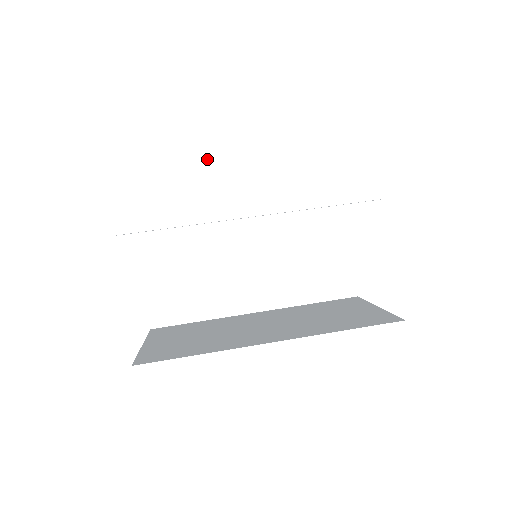
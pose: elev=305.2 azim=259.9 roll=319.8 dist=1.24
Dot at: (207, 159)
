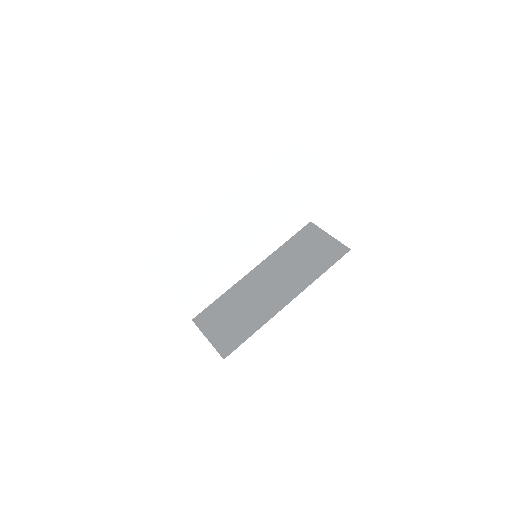
Dot at: (217, 232)
